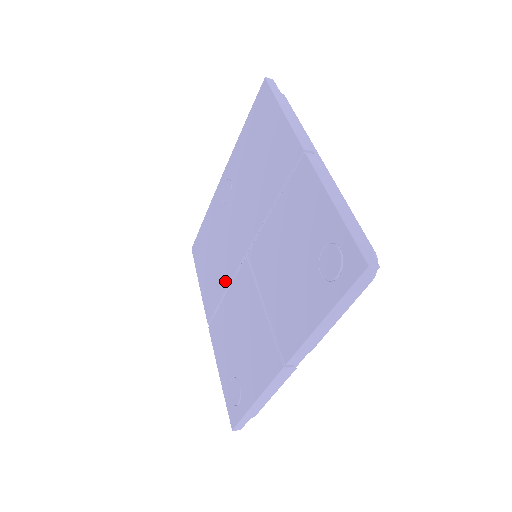
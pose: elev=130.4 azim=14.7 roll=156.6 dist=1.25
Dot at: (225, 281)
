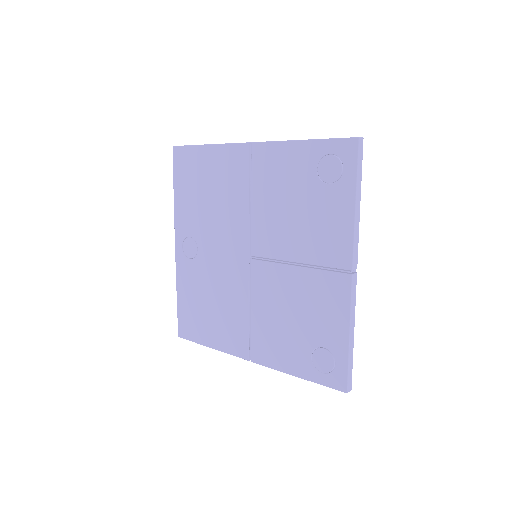
Dot at: (242, 303)
